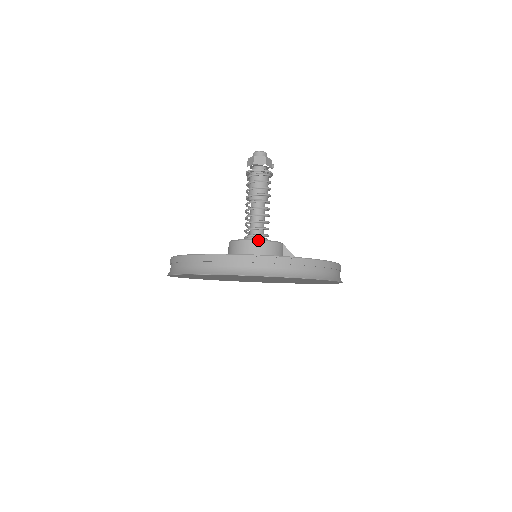
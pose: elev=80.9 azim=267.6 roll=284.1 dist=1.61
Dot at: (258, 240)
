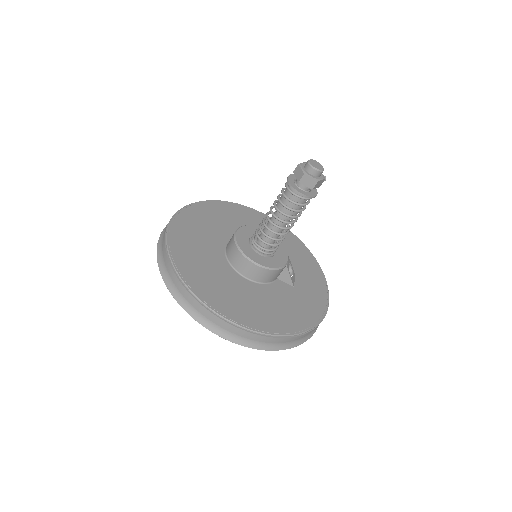
Dot at: (259, 266)
